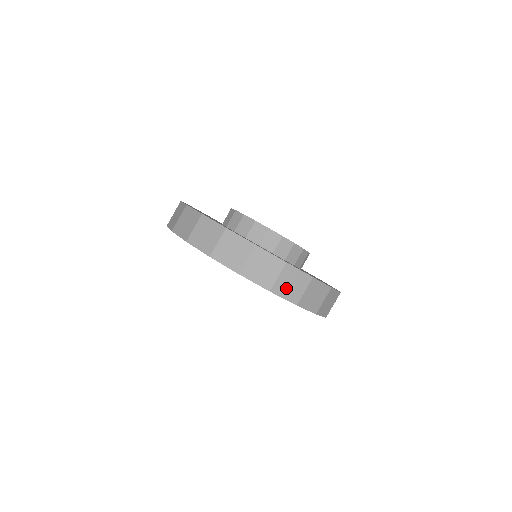
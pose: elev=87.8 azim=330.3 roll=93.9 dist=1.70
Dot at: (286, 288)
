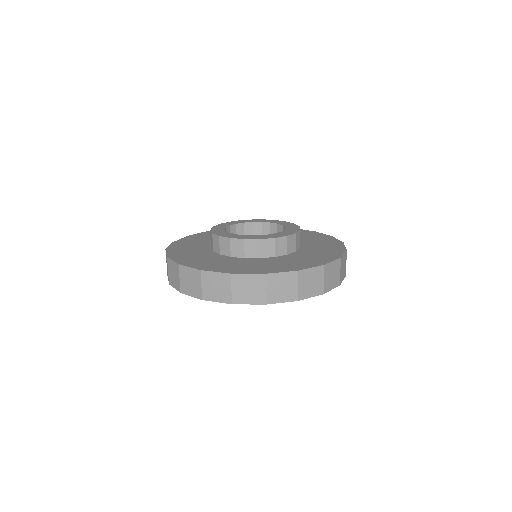
Dot at: (330, 282)
